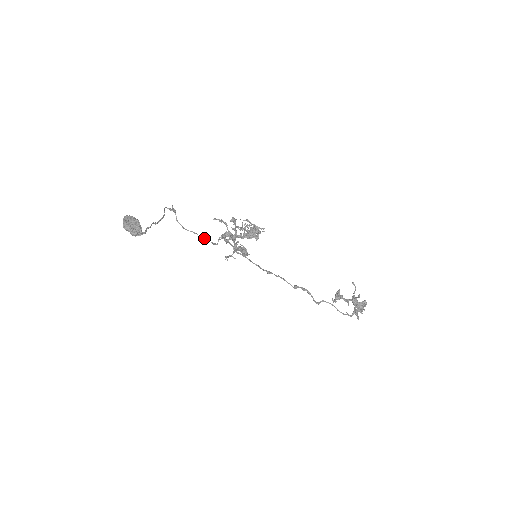
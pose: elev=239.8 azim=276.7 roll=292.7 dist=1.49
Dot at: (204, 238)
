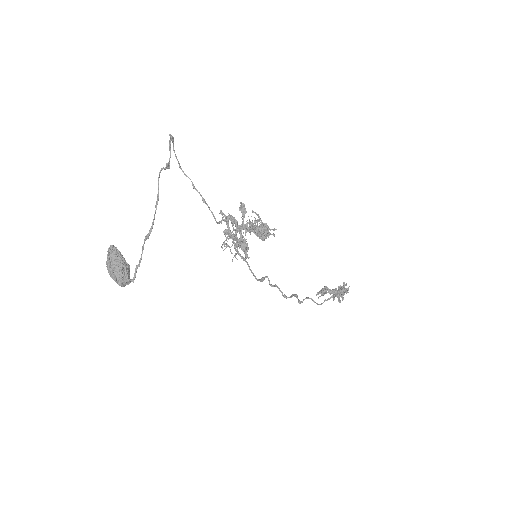
Dot at: (203, 201)
